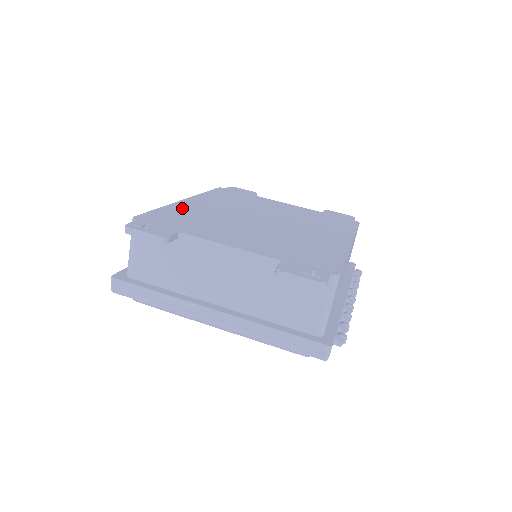
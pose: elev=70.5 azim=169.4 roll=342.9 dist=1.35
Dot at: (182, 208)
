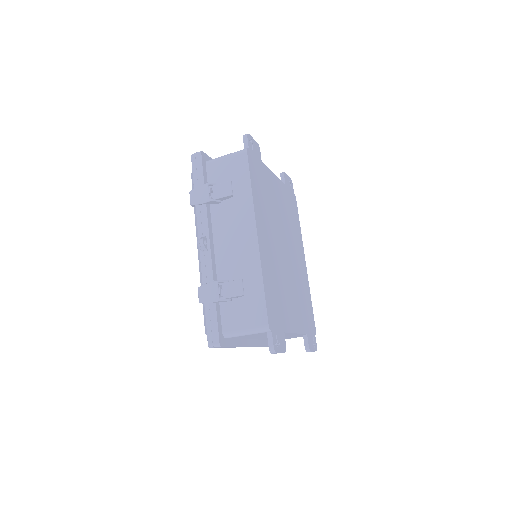
Dot at: (267, 268)
